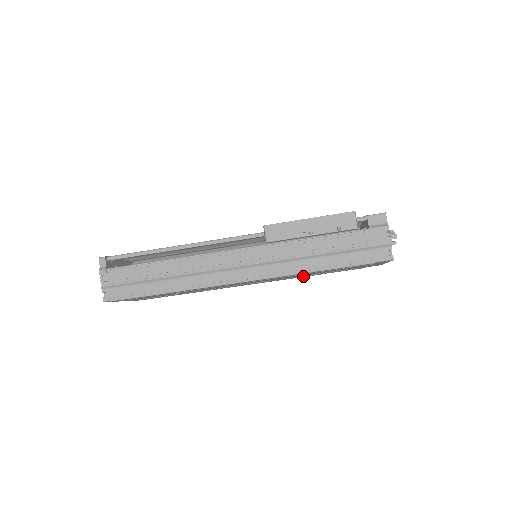
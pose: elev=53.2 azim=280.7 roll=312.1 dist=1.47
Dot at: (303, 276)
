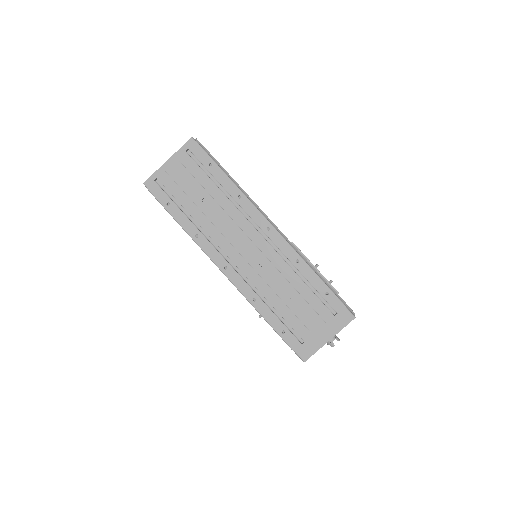
Dot at: (263, 301)
